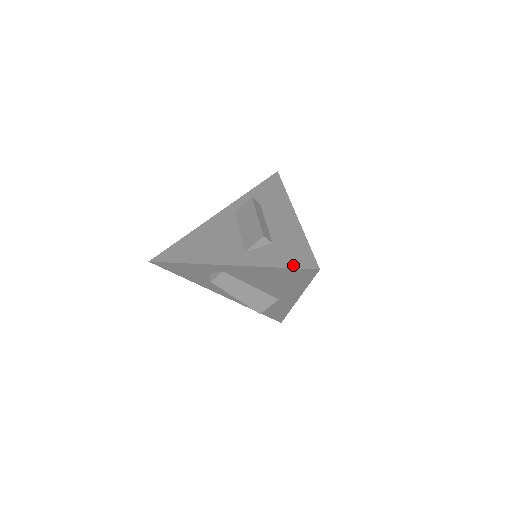
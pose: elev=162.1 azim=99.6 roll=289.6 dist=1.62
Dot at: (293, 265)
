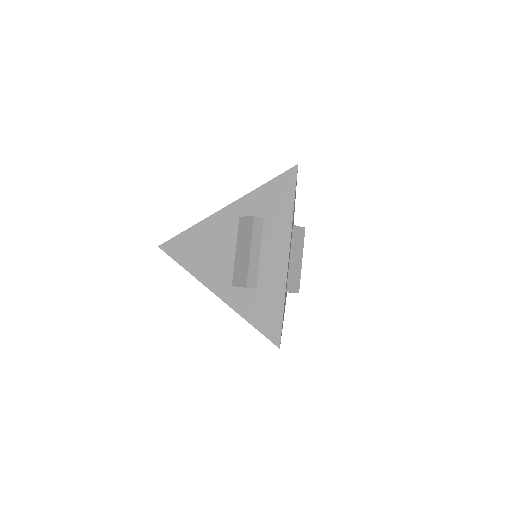
Dot at: (262, 330)
